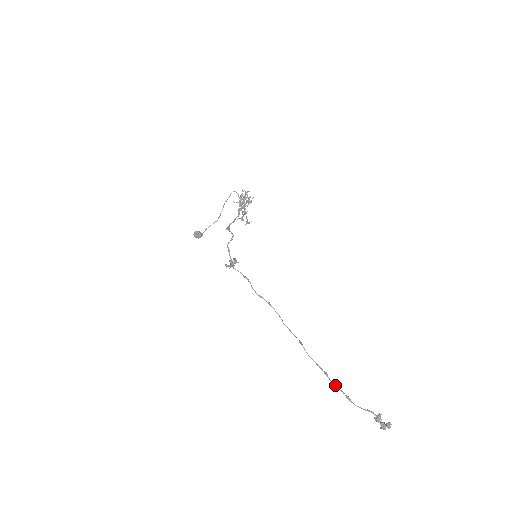
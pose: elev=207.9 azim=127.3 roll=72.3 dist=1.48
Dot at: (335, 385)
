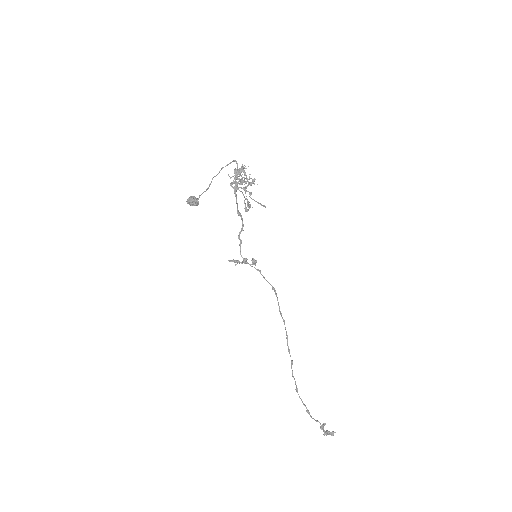
Dot at: occluded
